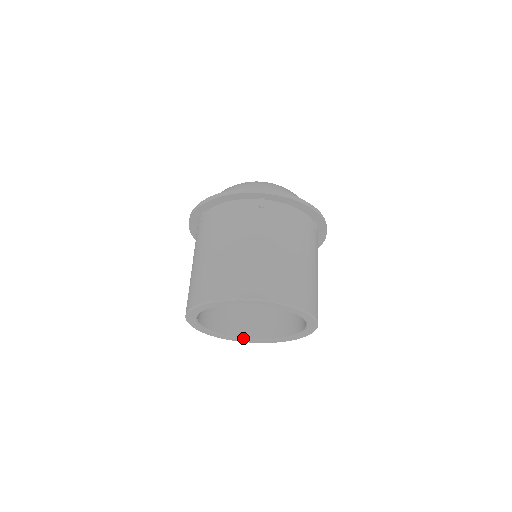
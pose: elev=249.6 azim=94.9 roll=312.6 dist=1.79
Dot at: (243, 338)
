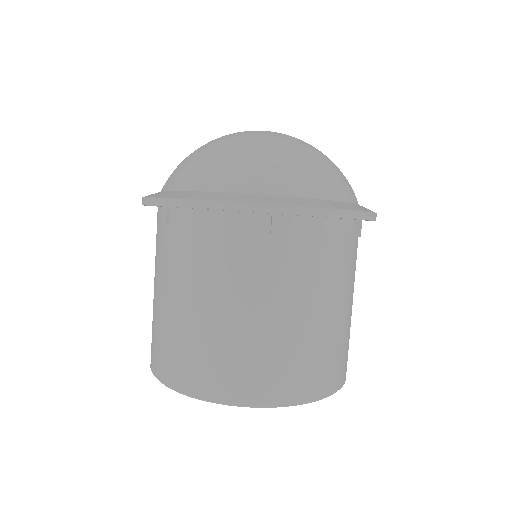
Dot at: occluded
